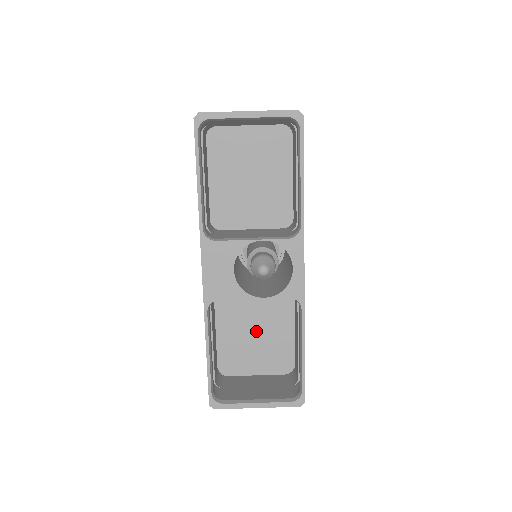
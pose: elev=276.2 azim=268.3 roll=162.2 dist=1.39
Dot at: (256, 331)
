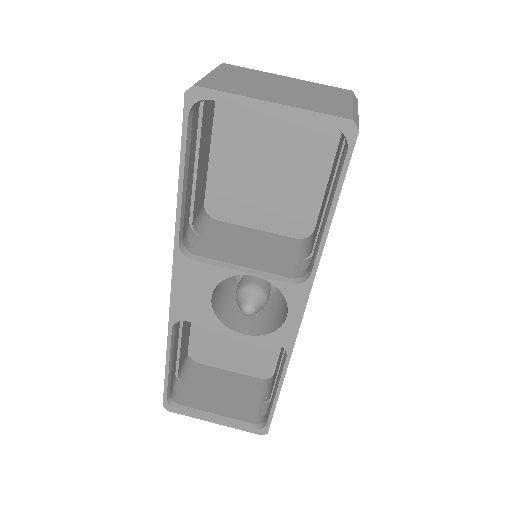
Dot at: occluded
